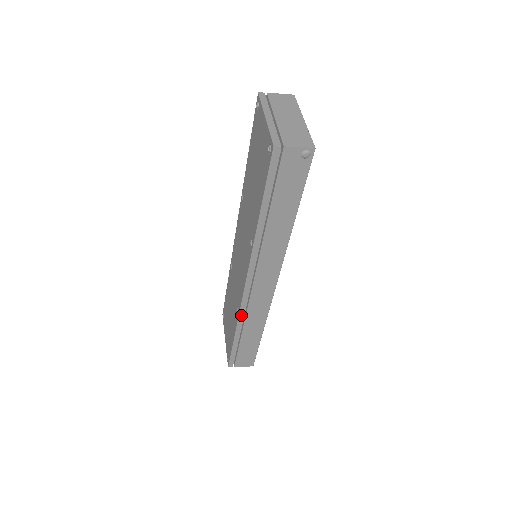
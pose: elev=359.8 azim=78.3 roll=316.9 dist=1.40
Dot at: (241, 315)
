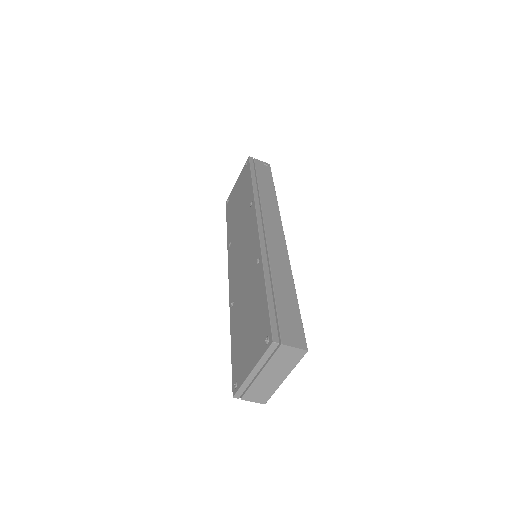
Dot at: (263, 255)
